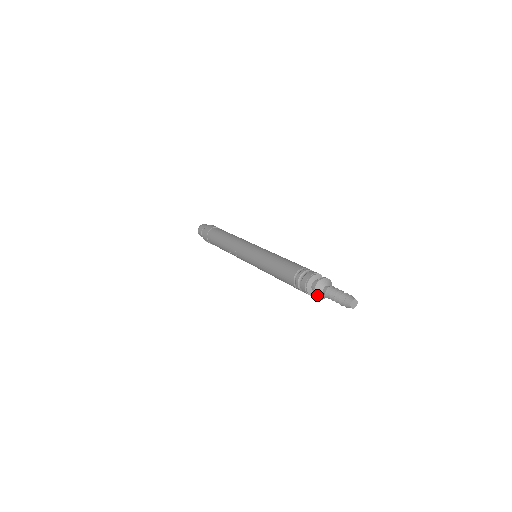
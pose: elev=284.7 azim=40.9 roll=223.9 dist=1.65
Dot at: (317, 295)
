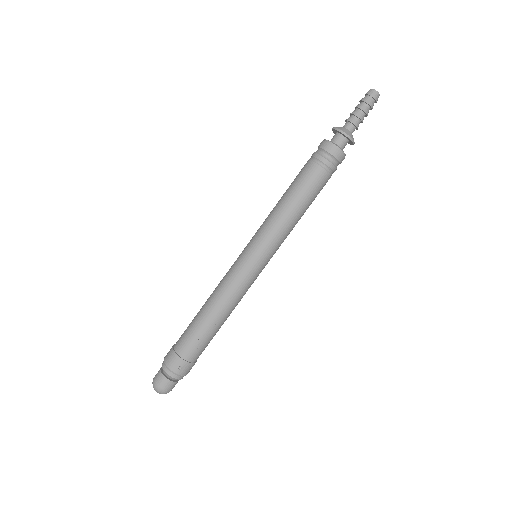
Dot at: (347, 133)
